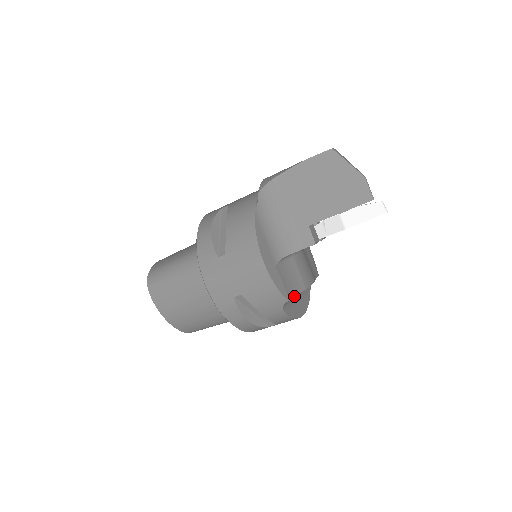
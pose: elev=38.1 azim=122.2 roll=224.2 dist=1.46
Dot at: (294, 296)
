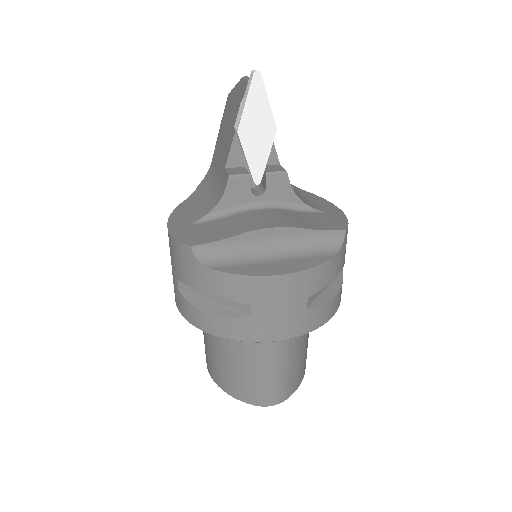
Dot at: (212, 242)
